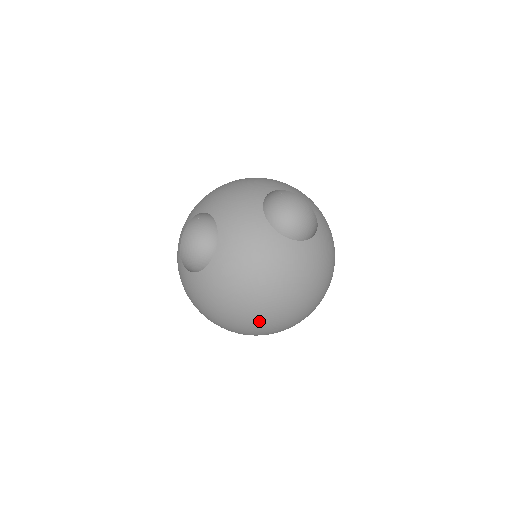
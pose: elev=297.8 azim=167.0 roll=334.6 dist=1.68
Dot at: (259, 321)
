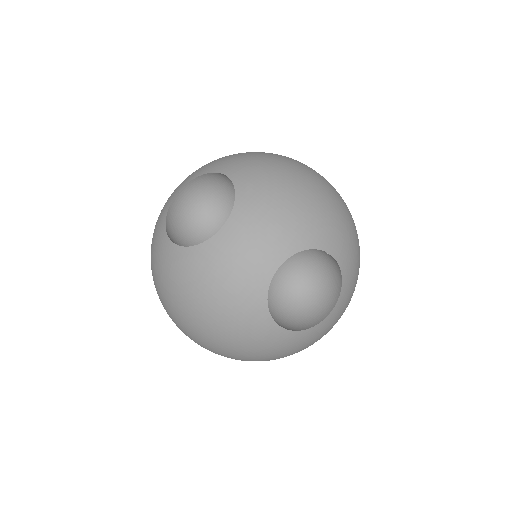
Dot at: (179, 327)
